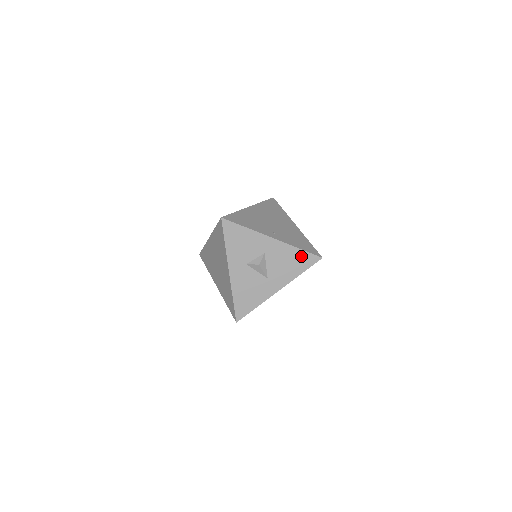
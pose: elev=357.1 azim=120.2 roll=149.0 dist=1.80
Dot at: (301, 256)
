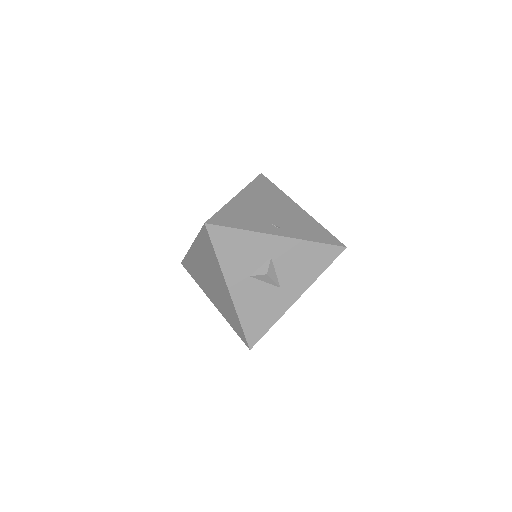
Dot at: (319, 251)
